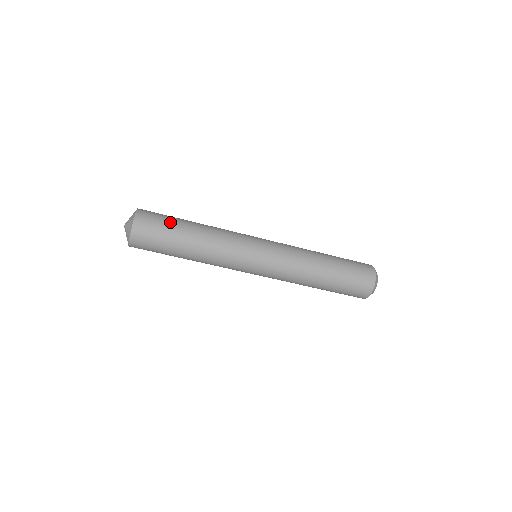
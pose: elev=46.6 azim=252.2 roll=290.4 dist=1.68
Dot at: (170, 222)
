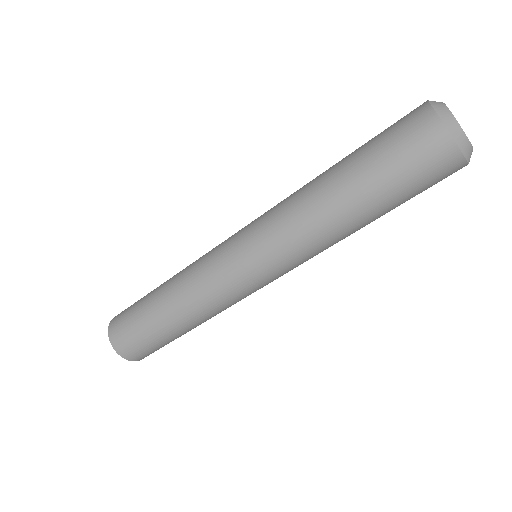
Dot at: (137, 306)
